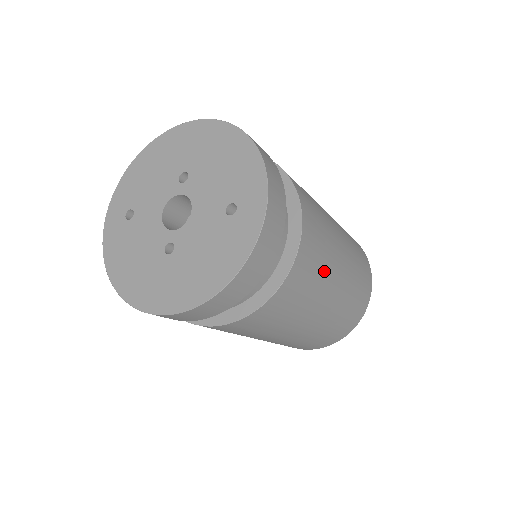
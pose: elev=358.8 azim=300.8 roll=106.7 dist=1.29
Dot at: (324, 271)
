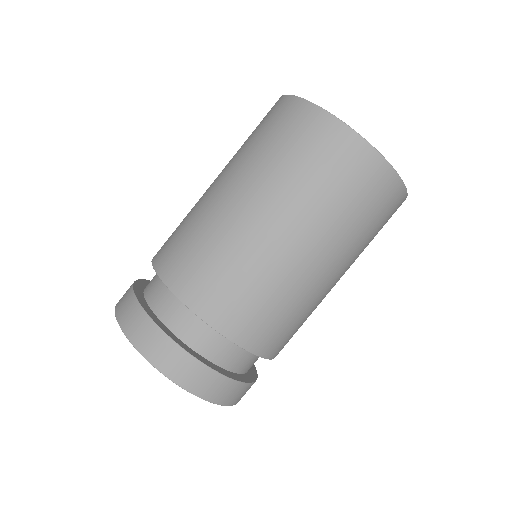
Dot at: (310, 313)
